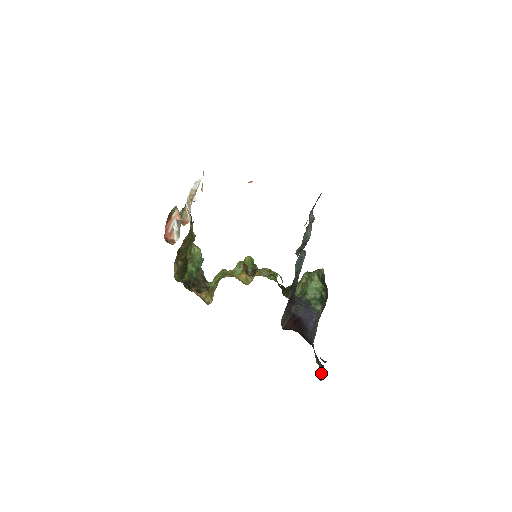
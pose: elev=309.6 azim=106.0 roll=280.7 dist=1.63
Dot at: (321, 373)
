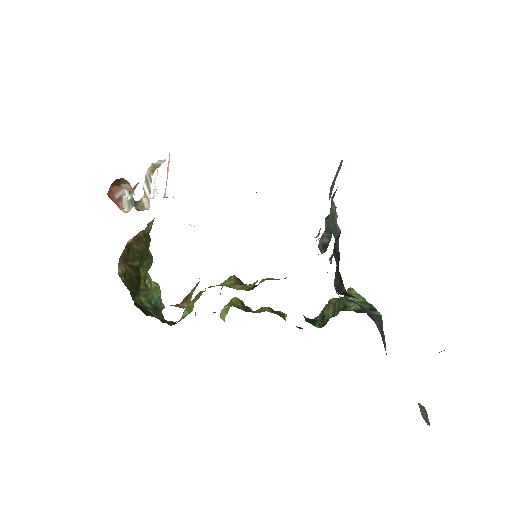
Dot at: (423, 412)
